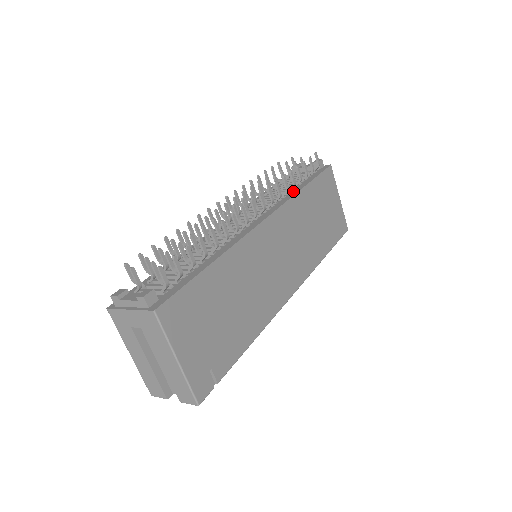
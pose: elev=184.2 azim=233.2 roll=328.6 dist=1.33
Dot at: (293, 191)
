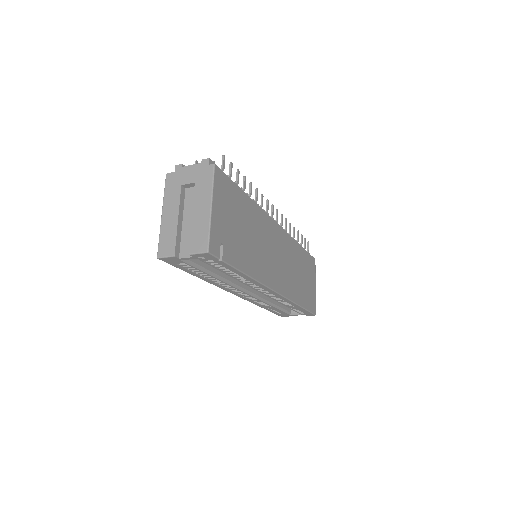
Dot at: occluded
